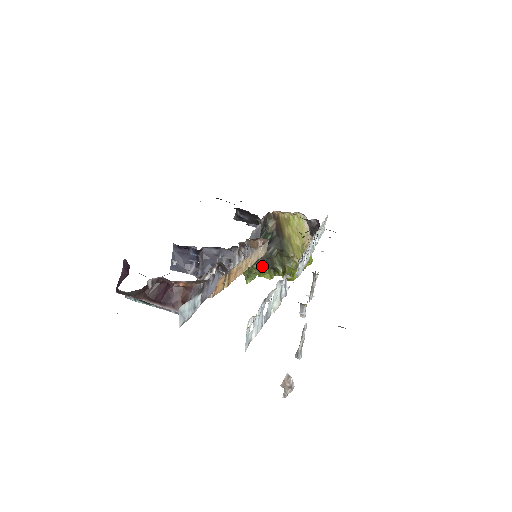
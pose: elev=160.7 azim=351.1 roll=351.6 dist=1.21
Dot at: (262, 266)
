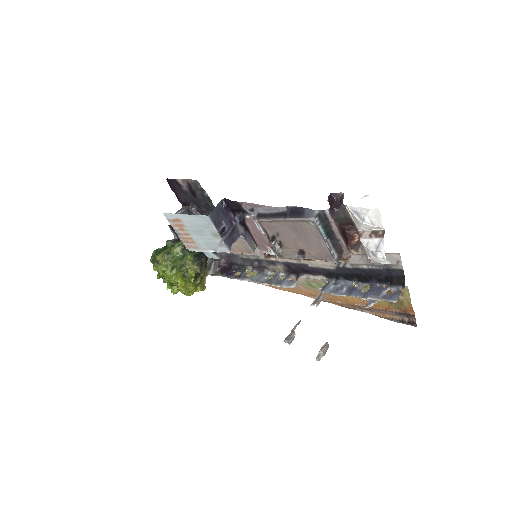
Dot at: (200, 267)
